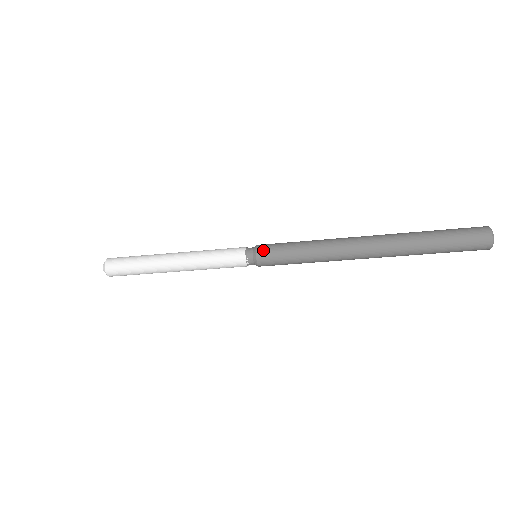
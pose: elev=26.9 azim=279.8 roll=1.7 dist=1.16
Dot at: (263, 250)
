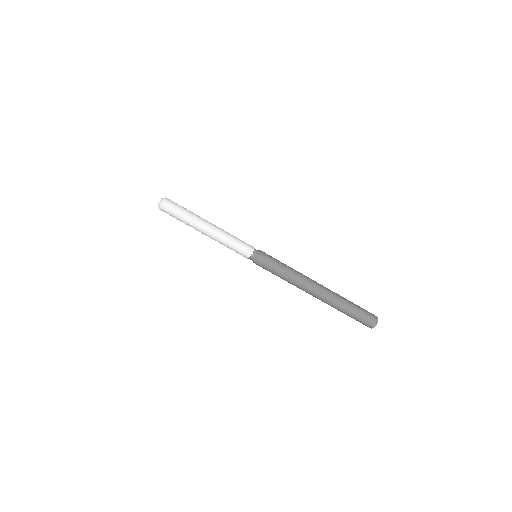
Dot at: (264, 252)
